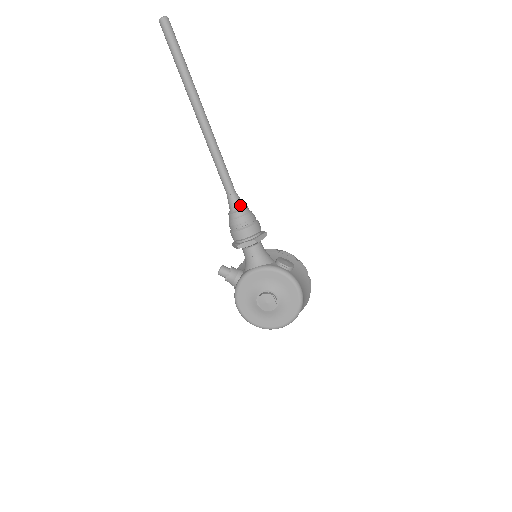
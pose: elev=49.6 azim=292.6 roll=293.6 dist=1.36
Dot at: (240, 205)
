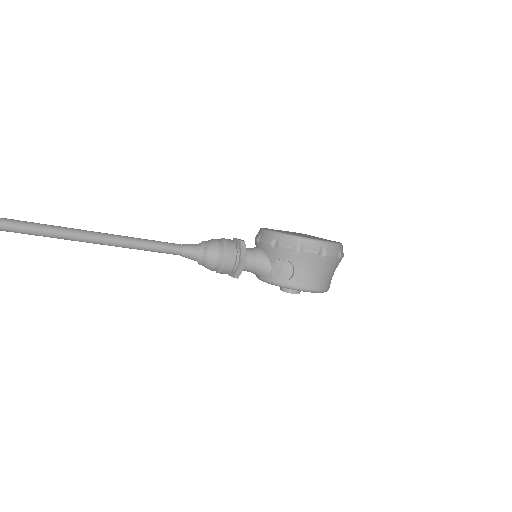
Dot at: (197, 259)
